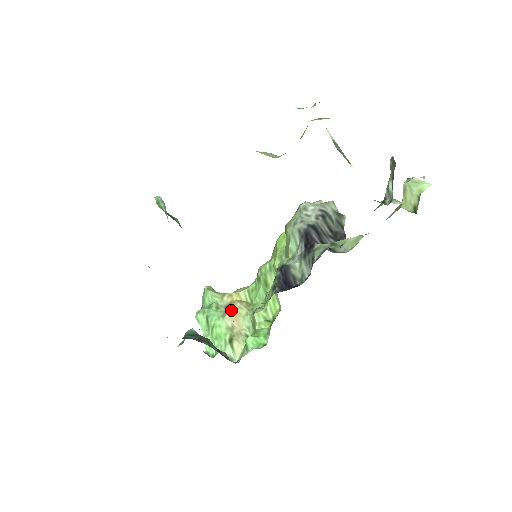
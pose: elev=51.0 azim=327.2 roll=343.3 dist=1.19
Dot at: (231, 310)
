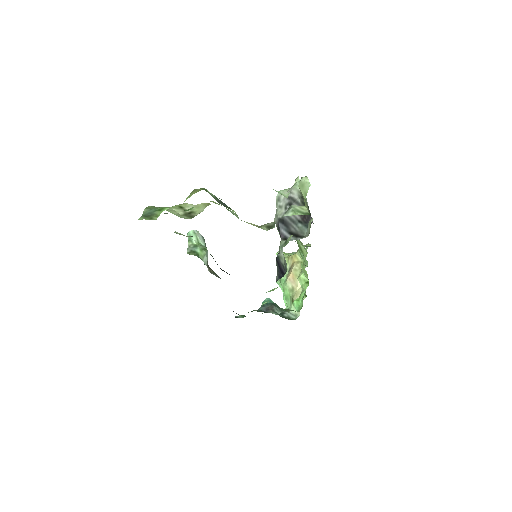
Dot at: (290, 274)
